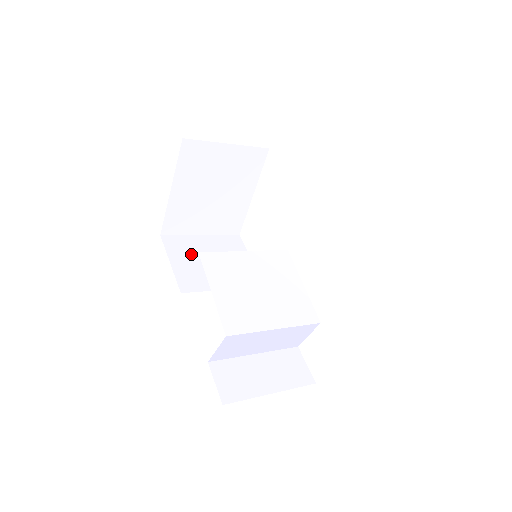
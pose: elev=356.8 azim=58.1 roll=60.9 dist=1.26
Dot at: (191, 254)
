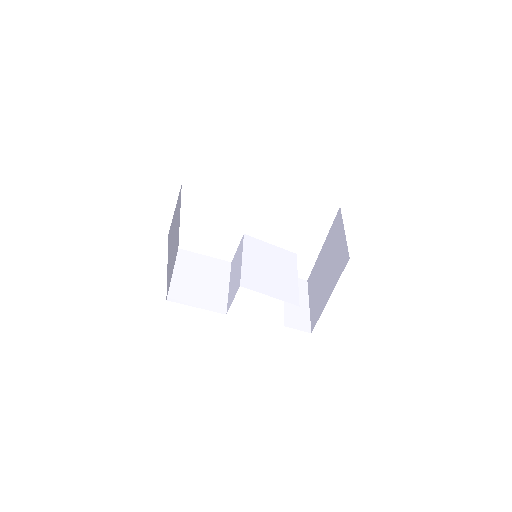
Dot at: (191, 290)
